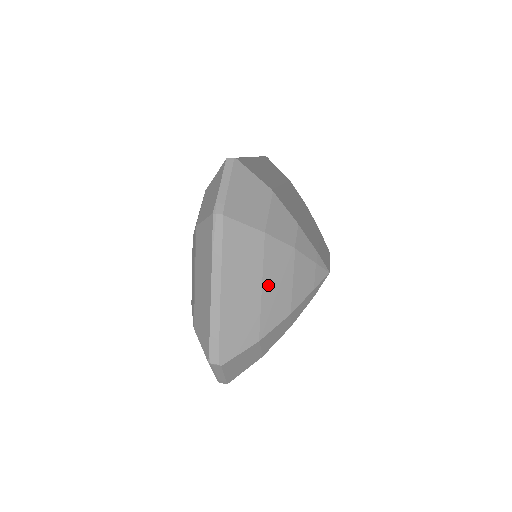
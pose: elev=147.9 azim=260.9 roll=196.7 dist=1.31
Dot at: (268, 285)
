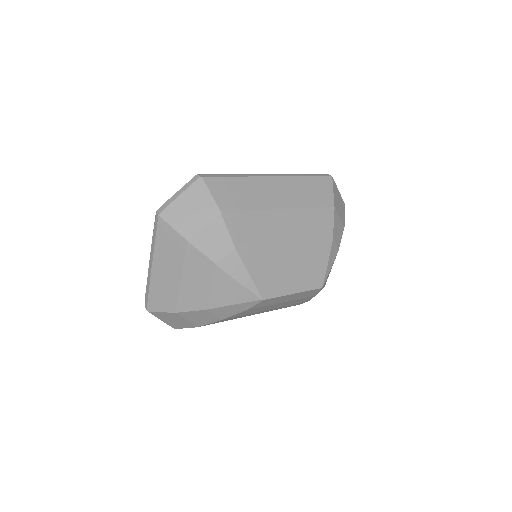
Dot at: (187, 279)
